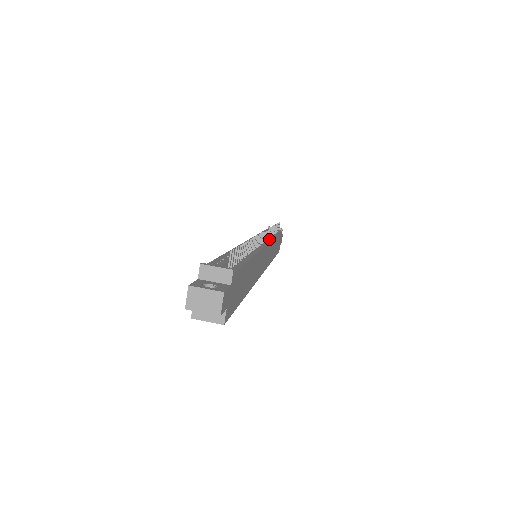
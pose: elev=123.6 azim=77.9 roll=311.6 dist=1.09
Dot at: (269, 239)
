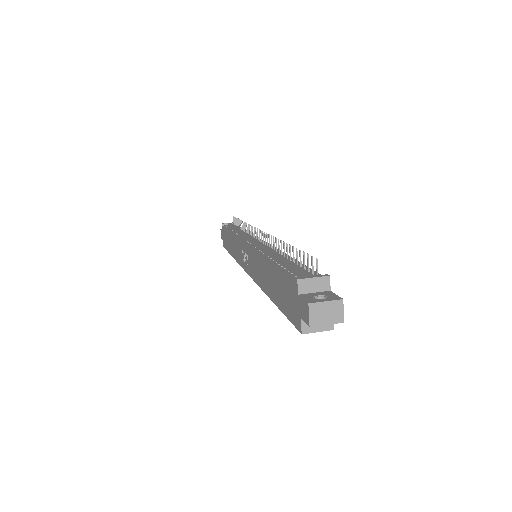
Dot at: (253, 236)
